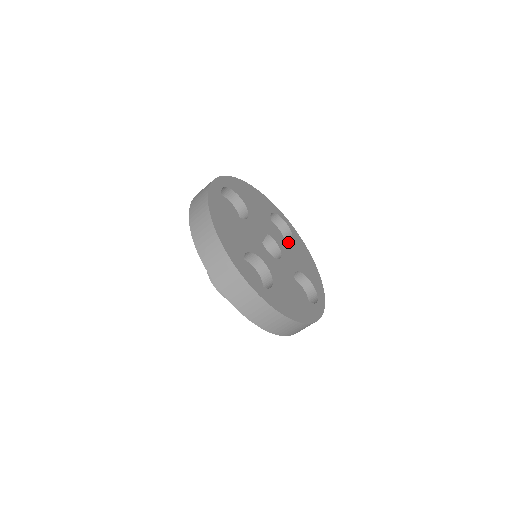
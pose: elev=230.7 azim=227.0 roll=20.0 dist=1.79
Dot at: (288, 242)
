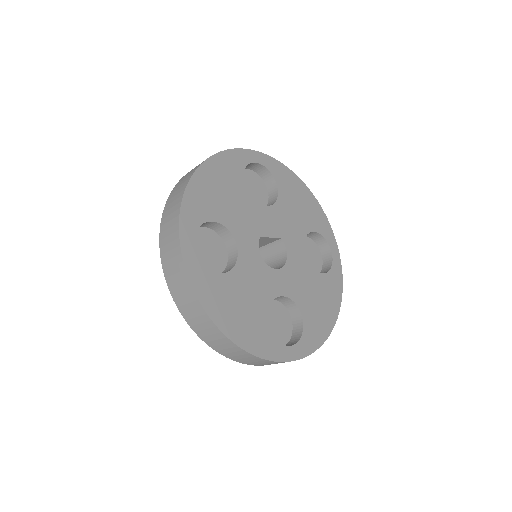
Dot at: (311, 269)
